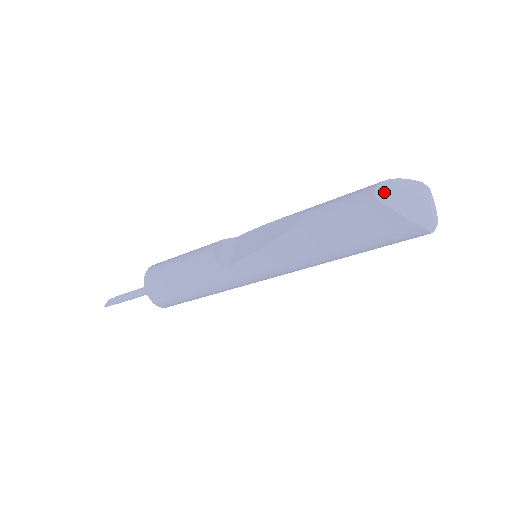
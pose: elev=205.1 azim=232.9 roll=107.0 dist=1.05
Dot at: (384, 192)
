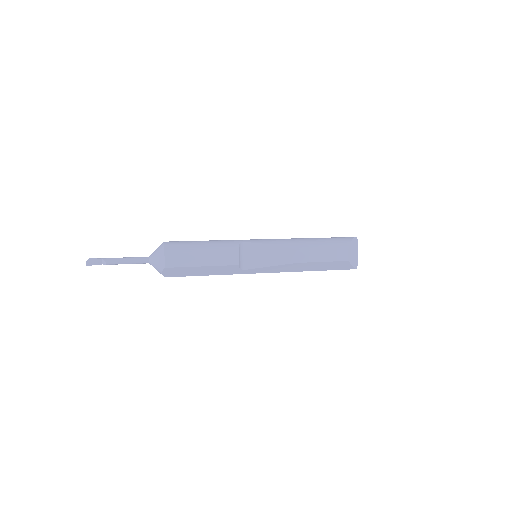
Dot at: (350, 253)
